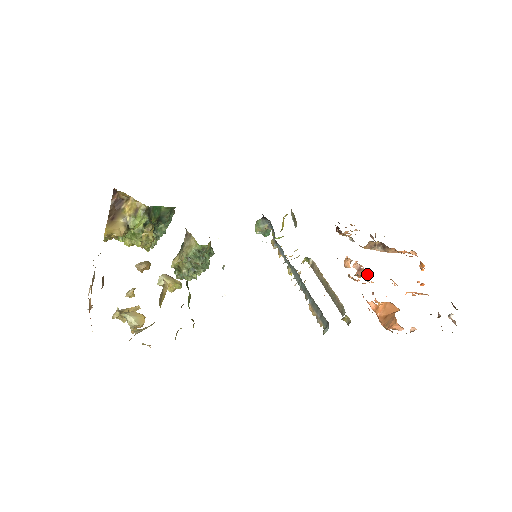
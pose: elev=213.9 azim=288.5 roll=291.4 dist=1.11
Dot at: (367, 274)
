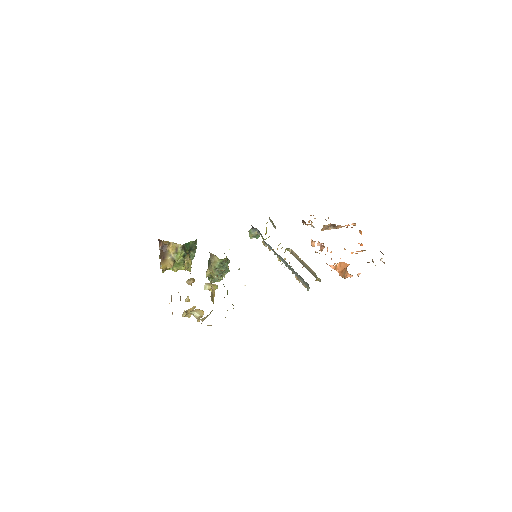
Dot at: occluded
